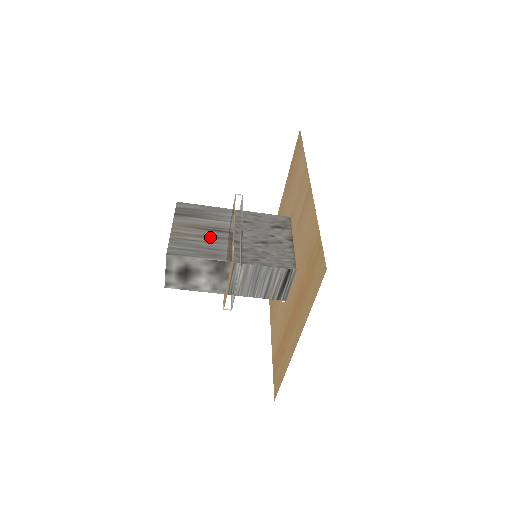
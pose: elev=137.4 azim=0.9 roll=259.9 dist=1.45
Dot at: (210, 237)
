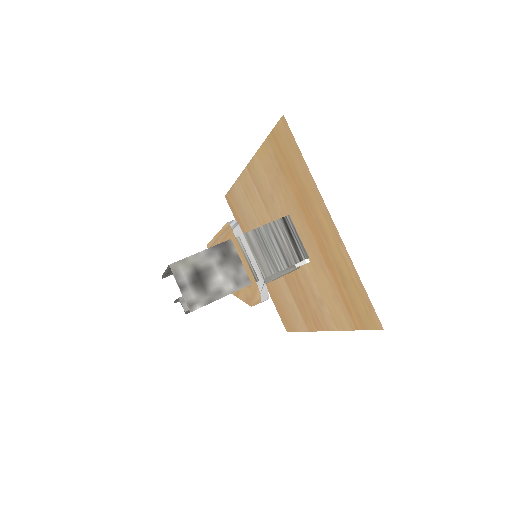
Dot at: occluded
